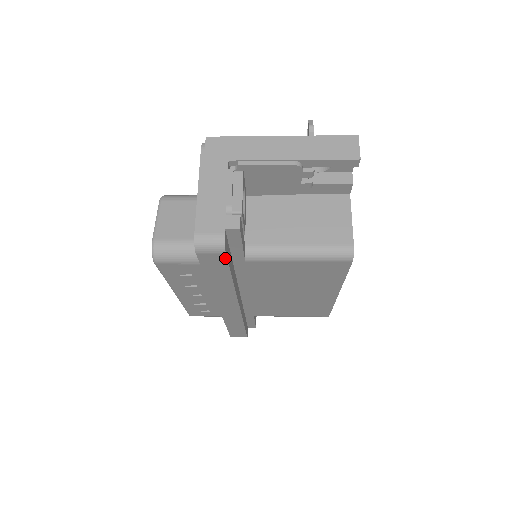
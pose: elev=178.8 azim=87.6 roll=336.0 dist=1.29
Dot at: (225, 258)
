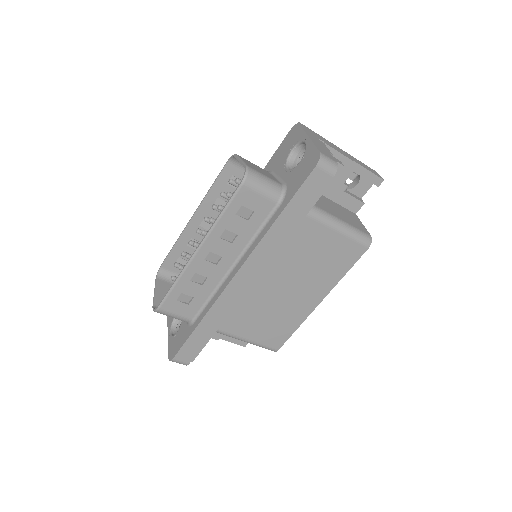
Dot at: (326, 184)
